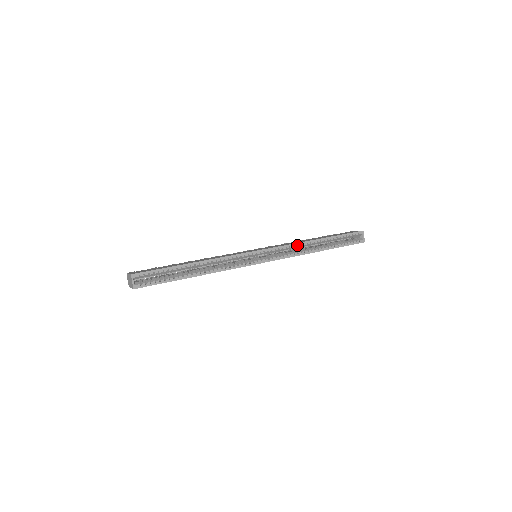
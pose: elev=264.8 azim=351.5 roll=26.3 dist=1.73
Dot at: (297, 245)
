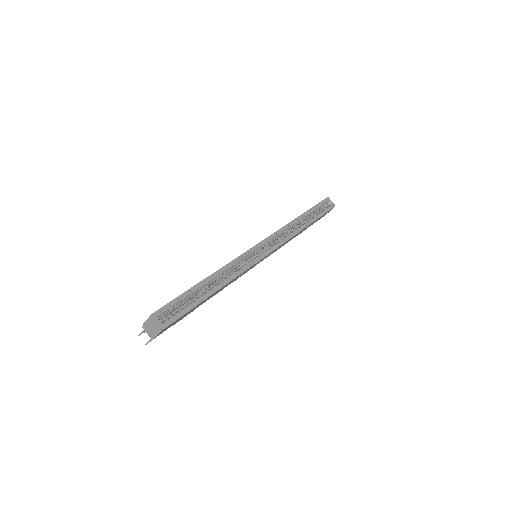
Dot at: (286, 227)
